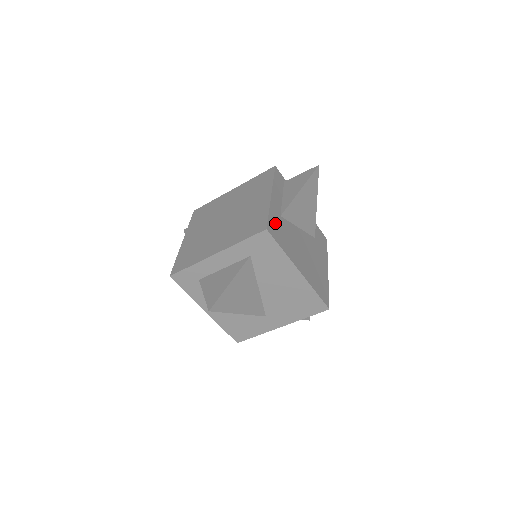
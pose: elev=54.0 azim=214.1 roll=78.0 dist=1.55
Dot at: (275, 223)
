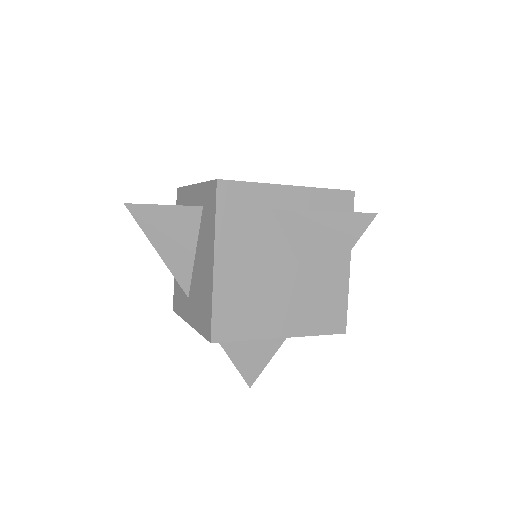
Dot at: (247, 198)
